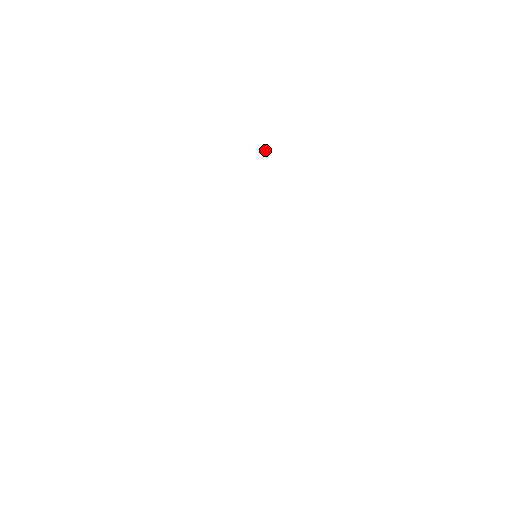
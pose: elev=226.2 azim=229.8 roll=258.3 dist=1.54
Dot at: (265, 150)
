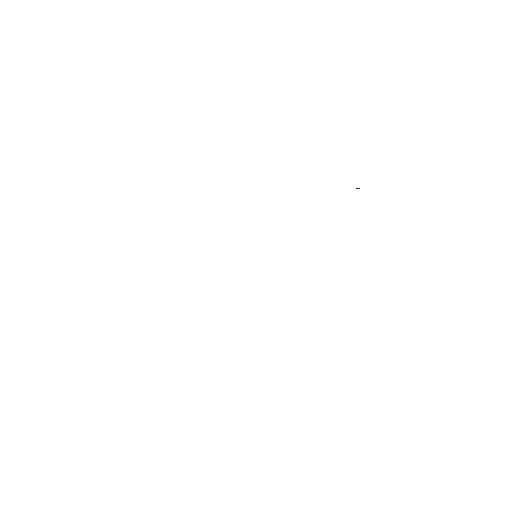
Dot at: occluded
